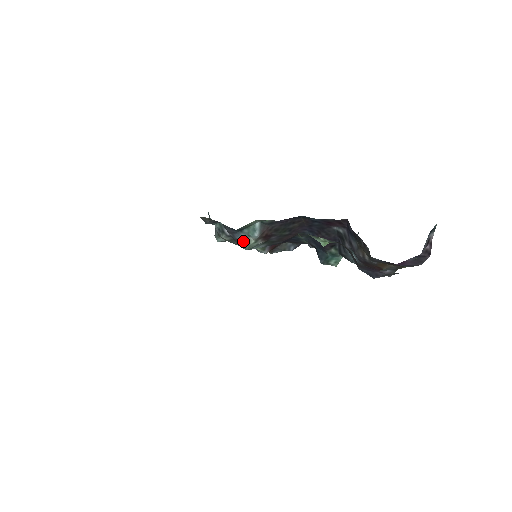
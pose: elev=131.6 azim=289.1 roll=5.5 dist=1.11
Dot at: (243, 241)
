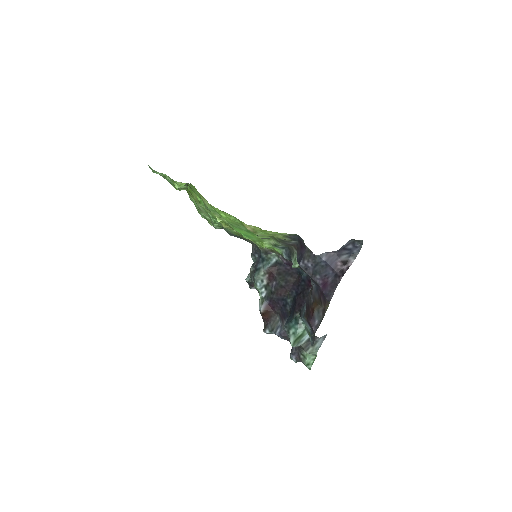
Dot at: (258, 270)
